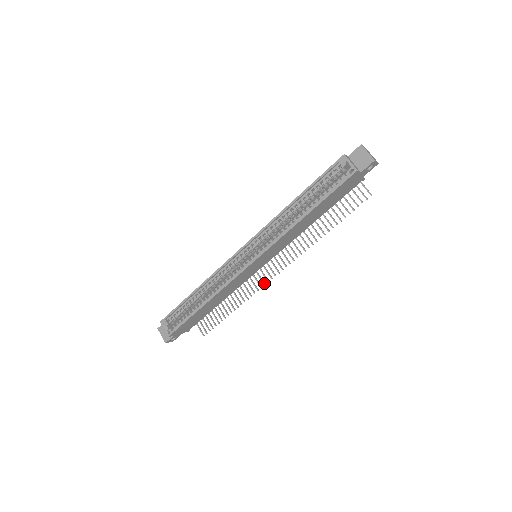
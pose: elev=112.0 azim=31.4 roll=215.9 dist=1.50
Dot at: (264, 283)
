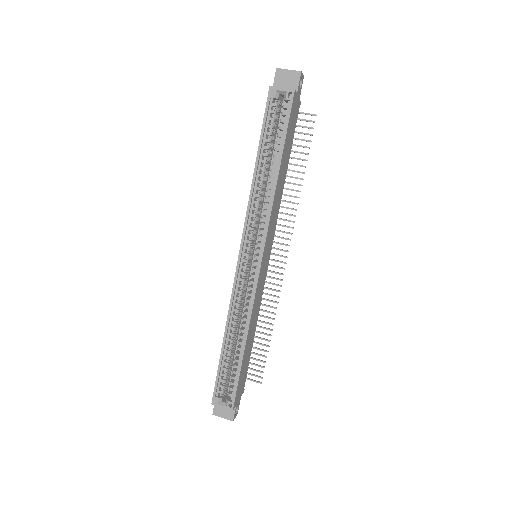
Dot at: (280, 279)
